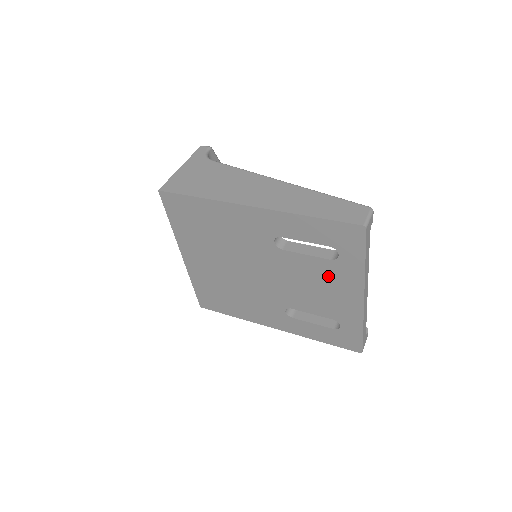
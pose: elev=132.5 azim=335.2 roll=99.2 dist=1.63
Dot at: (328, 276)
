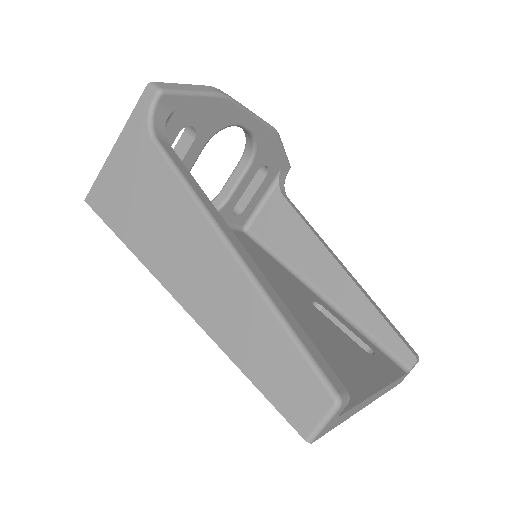
Dot at: occluded
